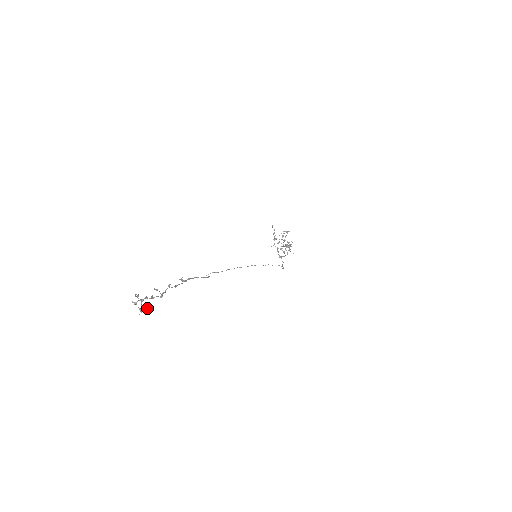
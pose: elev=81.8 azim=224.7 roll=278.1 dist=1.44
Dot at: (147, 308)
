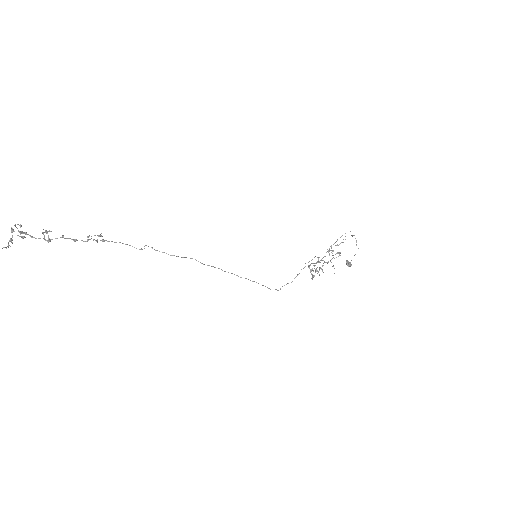
Dot at: (4, 247)
